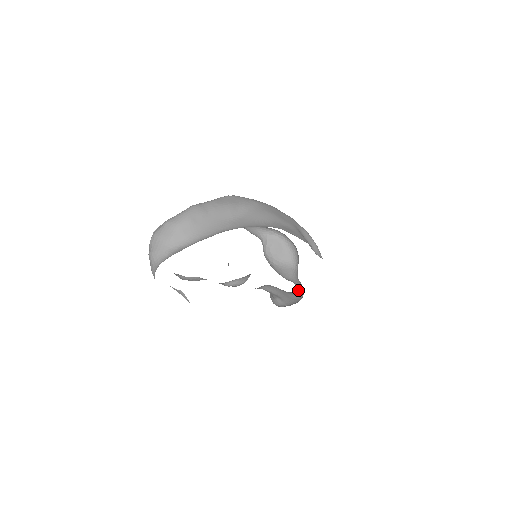
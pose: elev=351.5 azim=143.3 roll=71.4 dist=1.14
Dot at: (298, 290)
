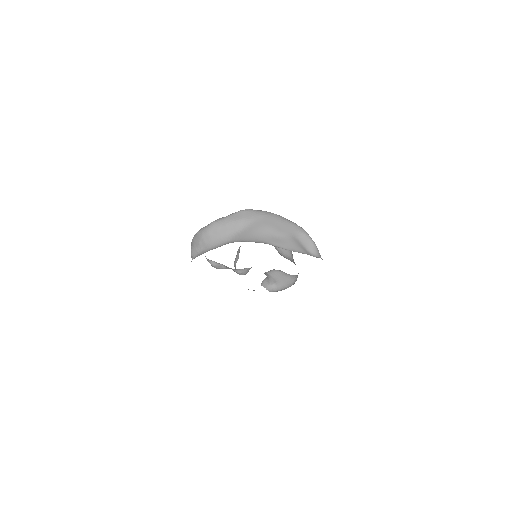
Dot at: (297, 276)
